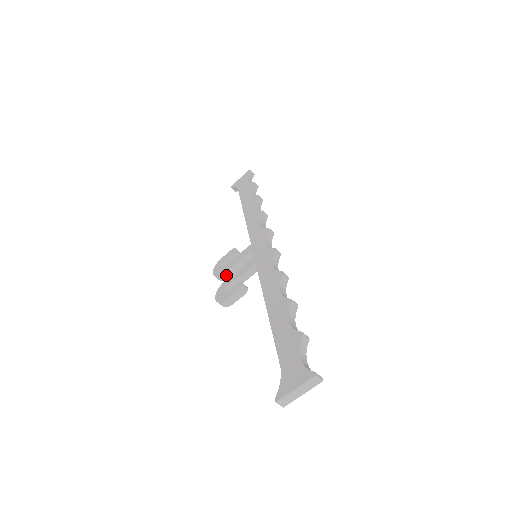
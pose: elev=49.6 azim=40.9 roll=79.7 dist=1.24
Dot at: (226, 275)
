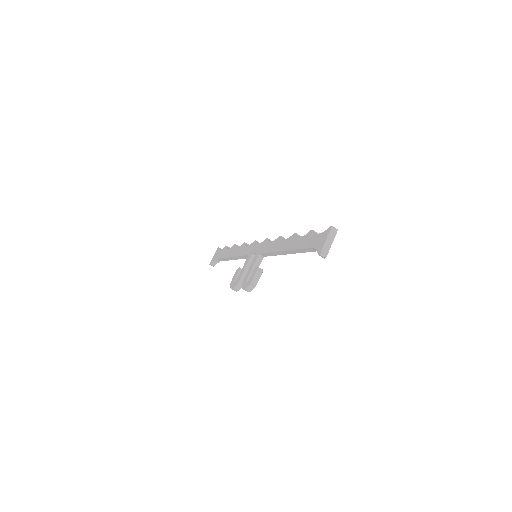
Dot at: (242, 281)
